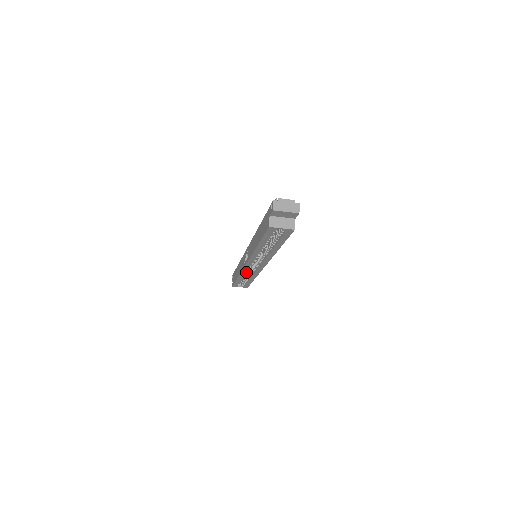
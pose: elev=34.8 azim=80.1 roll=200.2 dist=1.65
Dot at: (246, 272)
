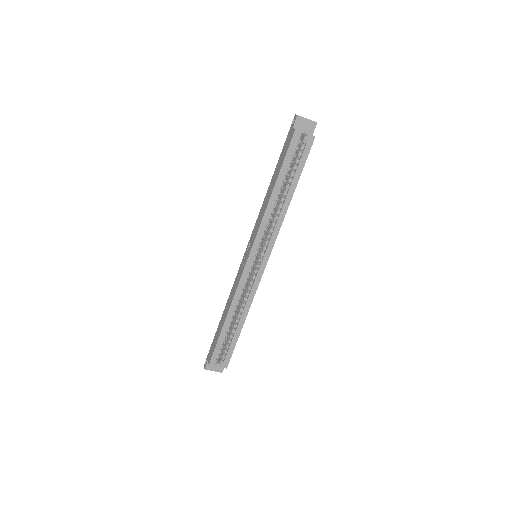
Dot at: (240, 296)
